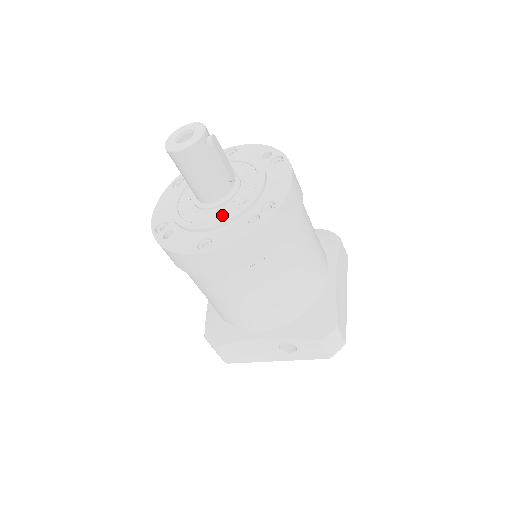
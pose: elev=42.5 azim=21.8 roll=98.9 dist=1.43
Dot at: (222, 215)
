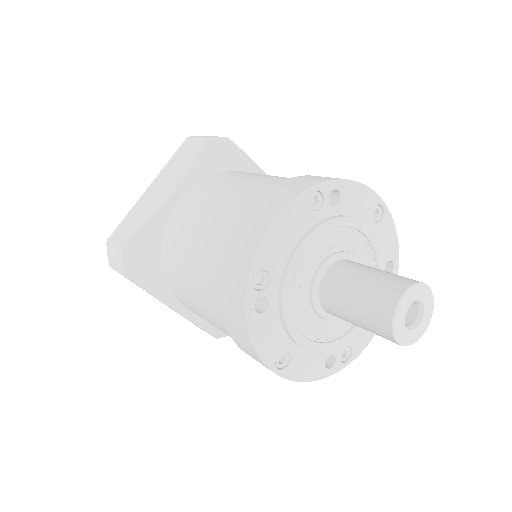
Dot at: (319, 337)
